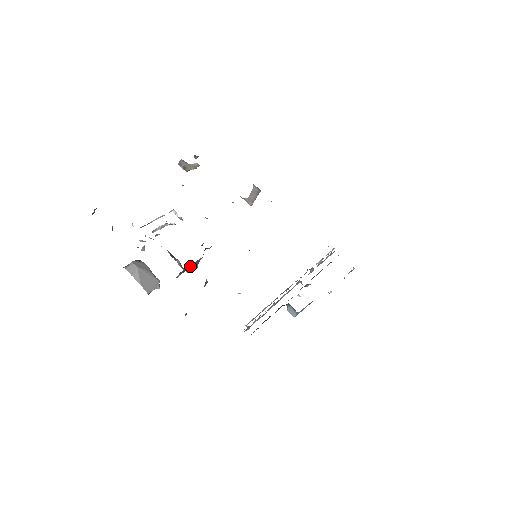
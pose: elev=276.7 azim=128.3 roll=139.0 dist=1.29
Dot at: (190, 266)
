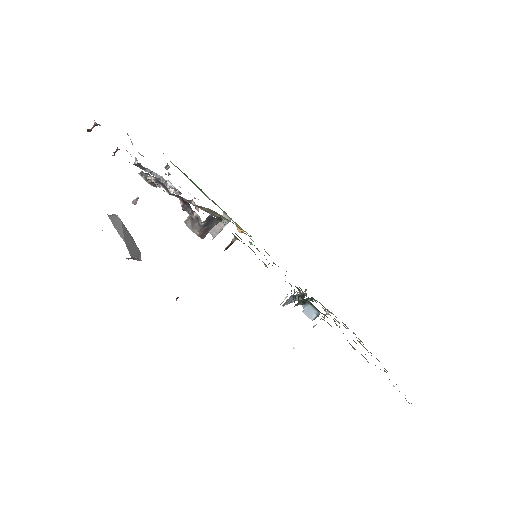
Dot at: (211, 221)
